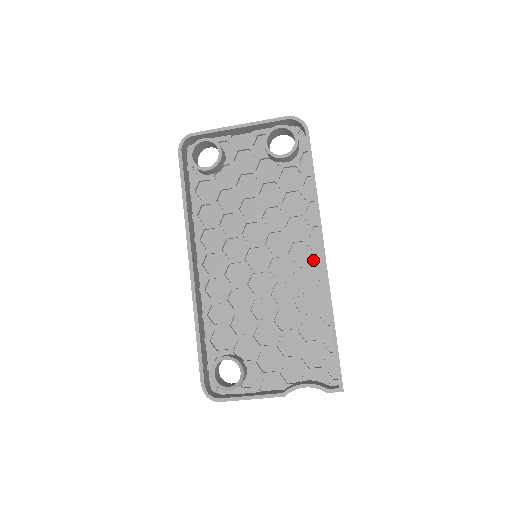
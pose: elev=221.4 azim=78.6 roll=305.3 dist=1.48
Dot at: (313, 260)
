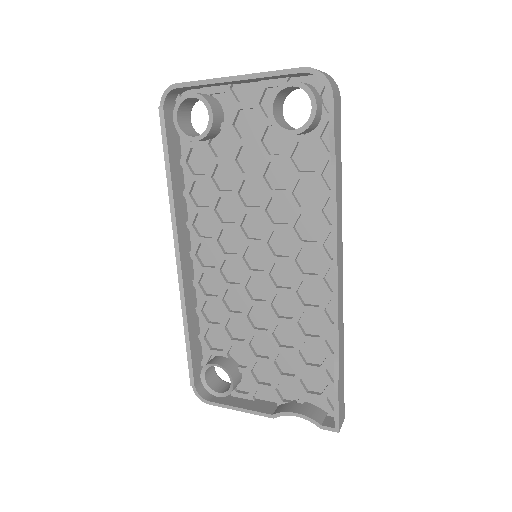
Dot at: (324, 275)
